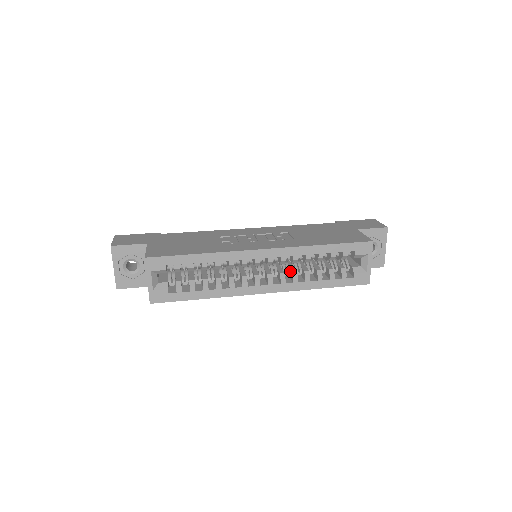
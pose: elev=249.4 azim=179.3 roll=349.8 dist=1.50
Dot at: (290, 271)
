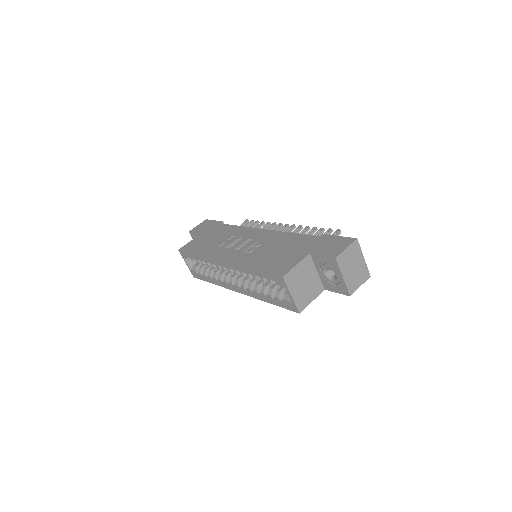
Dot at: (252, 280)
